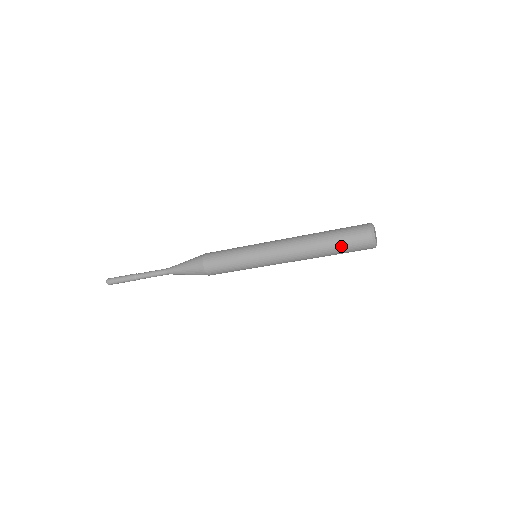
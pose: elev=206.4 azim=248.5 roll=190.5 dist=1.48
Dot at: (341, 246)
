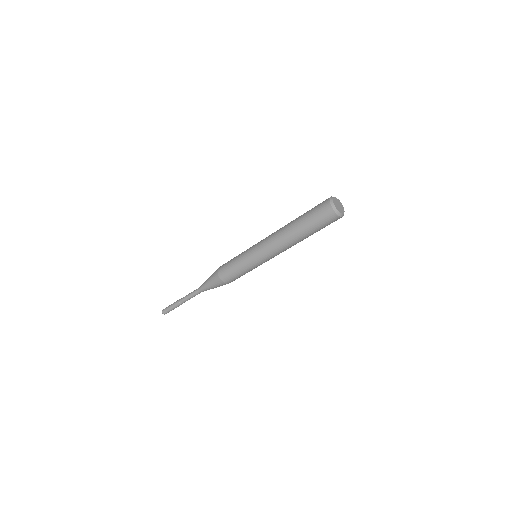
Dot at: (309, 220)
